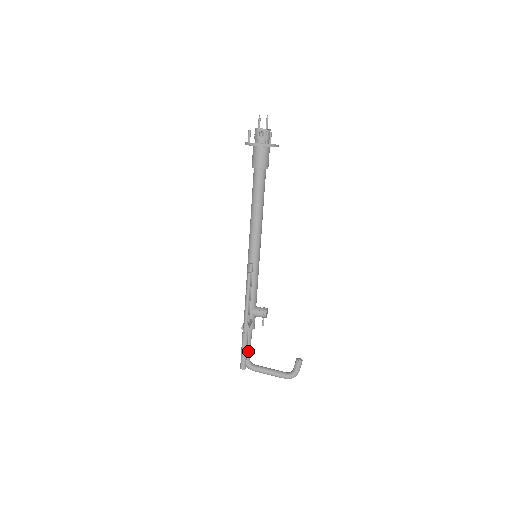
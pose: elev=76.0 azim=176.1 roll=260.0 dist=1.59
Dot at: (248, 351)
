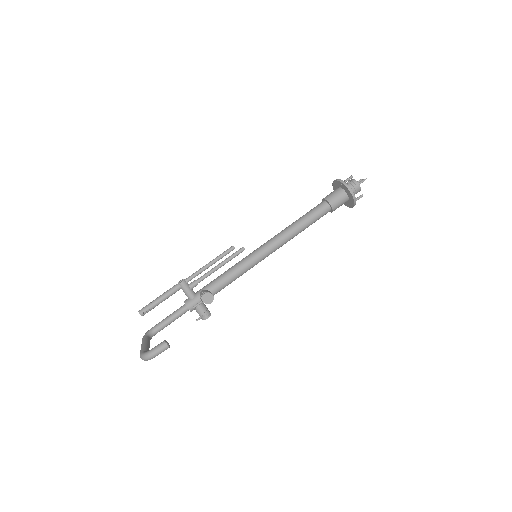
Dot at: (162, 321)
